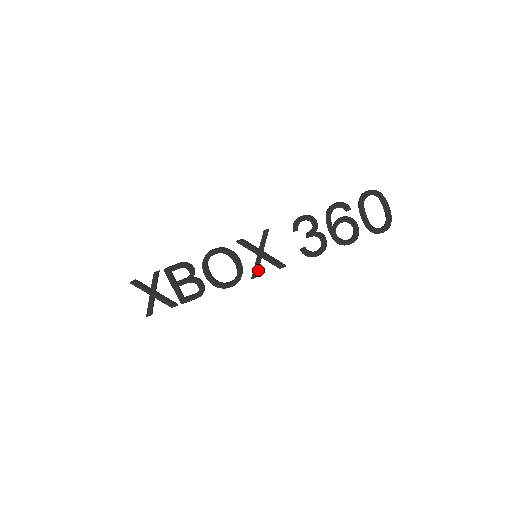
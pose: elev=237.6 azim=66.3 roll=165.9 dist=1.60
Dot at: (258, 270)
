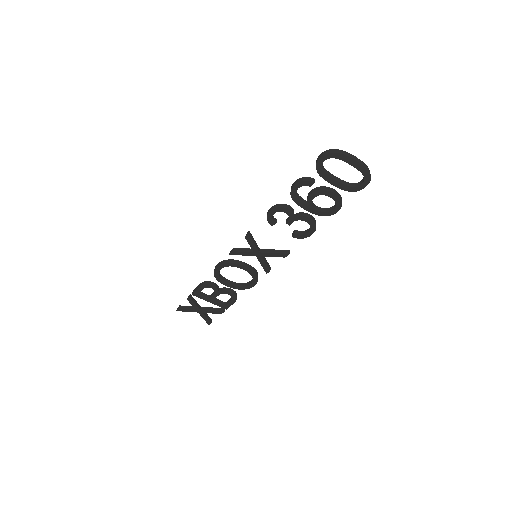
Dot at: (267, 266)
